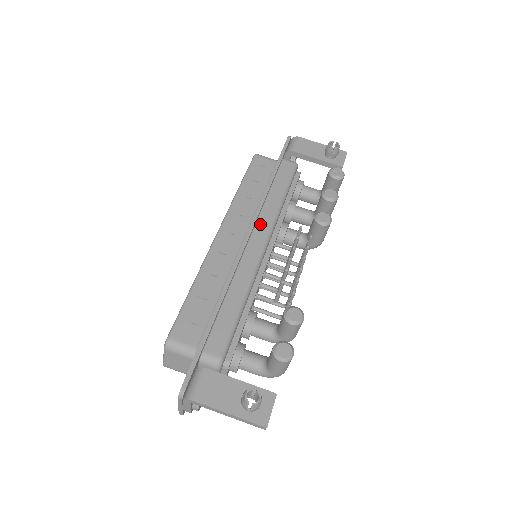
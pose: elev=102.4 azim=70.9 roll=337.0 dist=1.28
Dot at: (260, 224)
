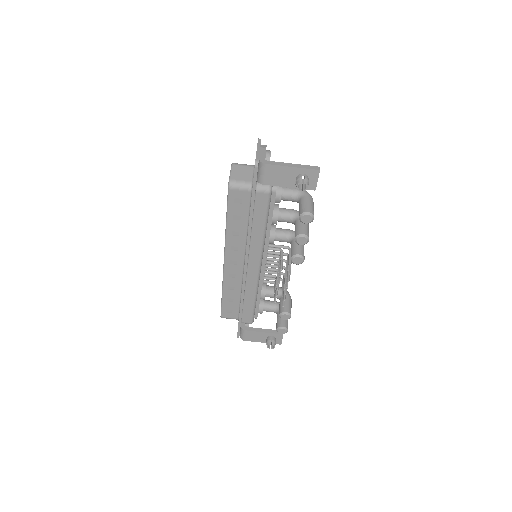
Dot at: (252, 254)
